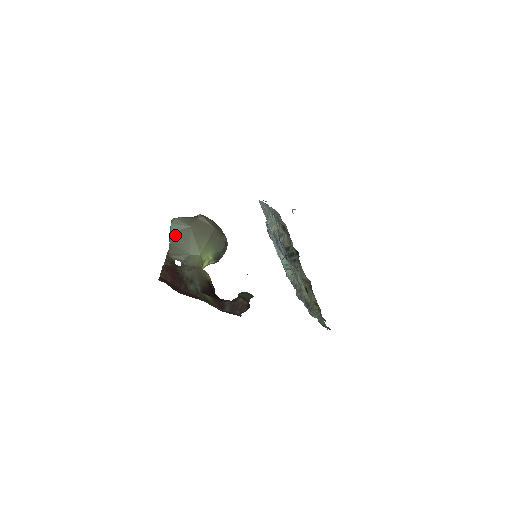
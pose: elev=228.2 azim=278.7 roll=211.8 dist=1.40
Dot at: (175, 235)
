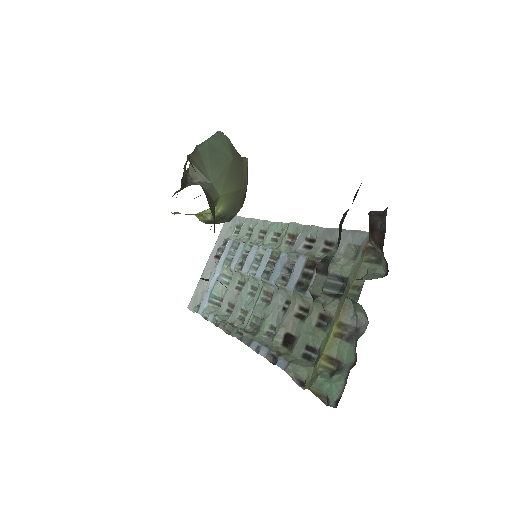
Dot at: (211, 148)
